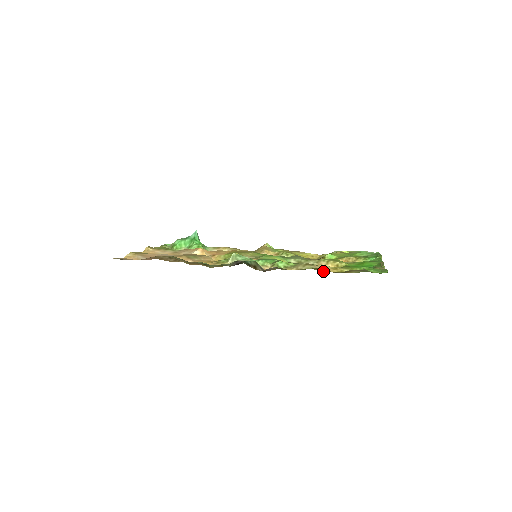
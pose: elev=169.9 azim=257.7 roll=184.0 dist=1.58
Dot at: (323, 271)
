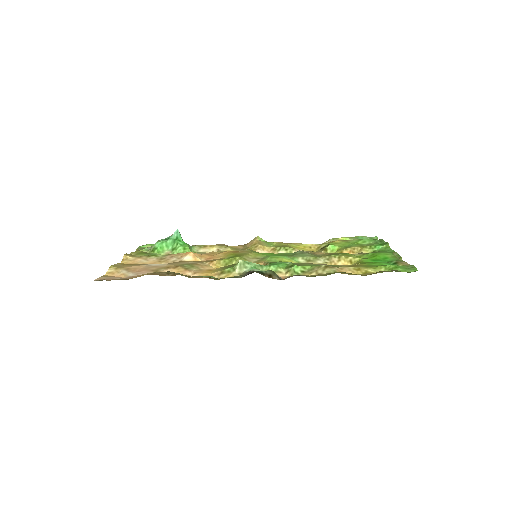
Dot at: occluded
